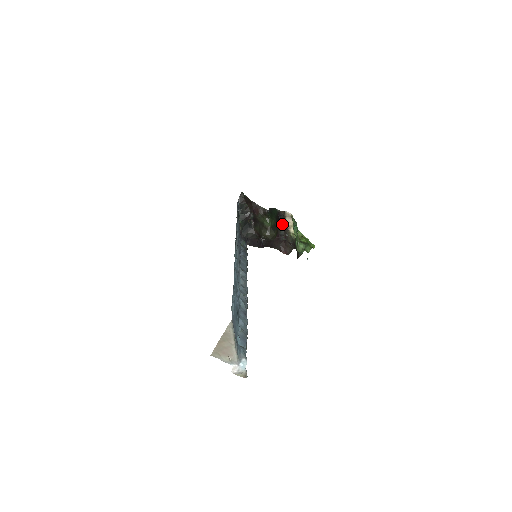
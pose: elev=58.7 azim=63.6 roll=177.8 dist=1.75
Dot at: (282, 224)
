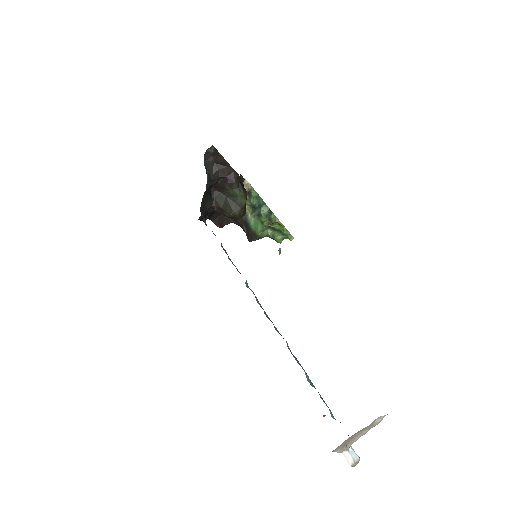
Dot at: occluded
